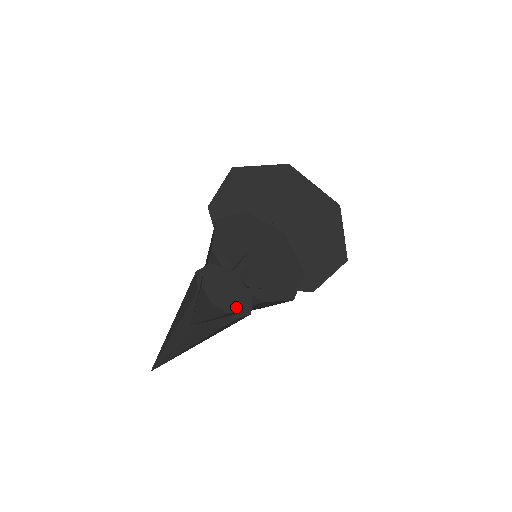
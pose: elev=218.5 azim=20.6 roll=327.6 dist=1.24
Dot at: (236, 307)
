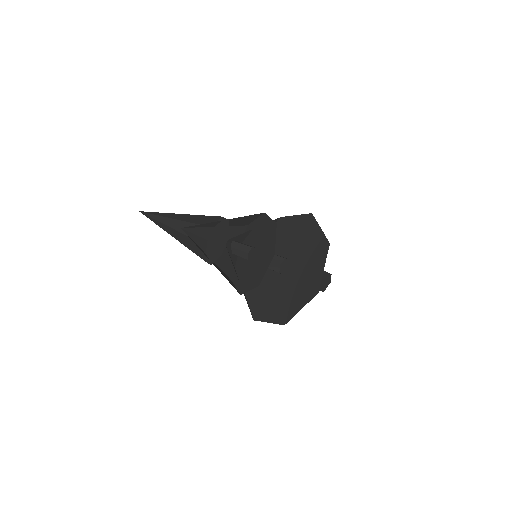
Dot at: (217, 252)
